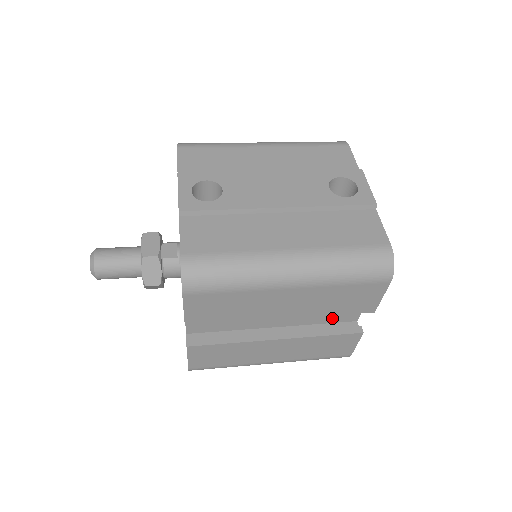
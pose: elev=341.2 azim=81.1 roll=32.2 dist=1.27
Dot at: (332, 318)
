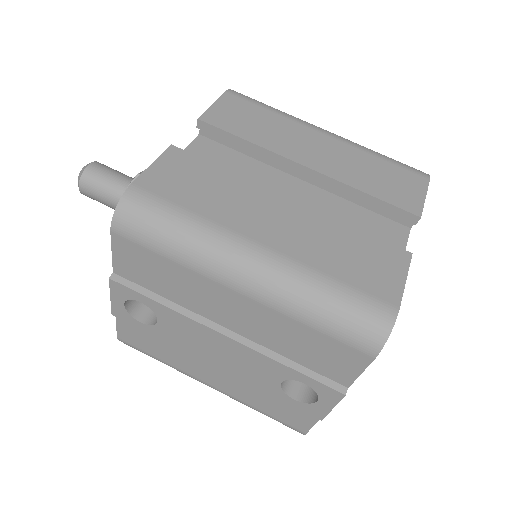
Dot at: occluded
